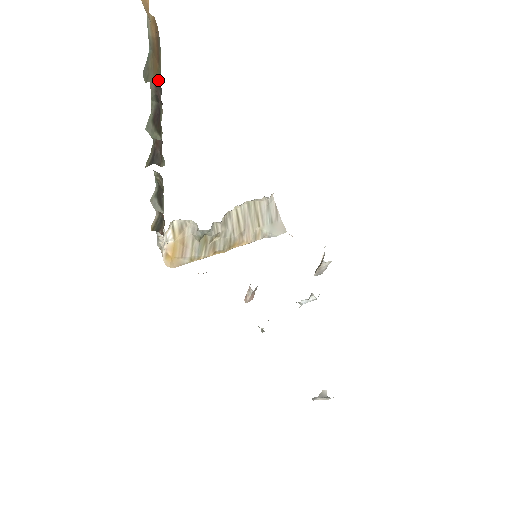
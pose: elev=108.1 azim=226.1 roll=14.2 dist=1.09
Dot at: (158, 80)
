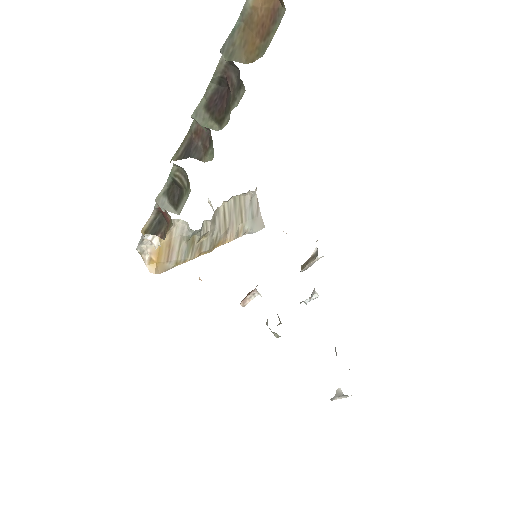
Dot at: (254, 60)
